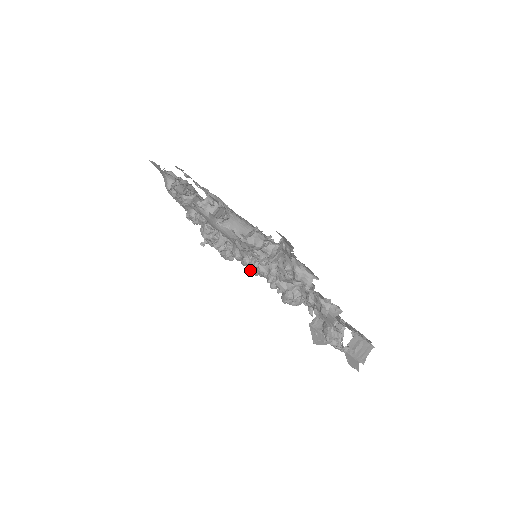
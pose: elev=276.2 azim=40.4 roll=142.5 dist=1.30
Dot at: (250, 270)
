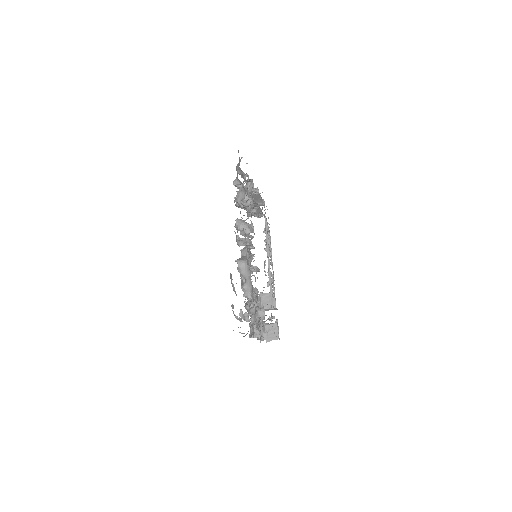
Dot at: occluded
